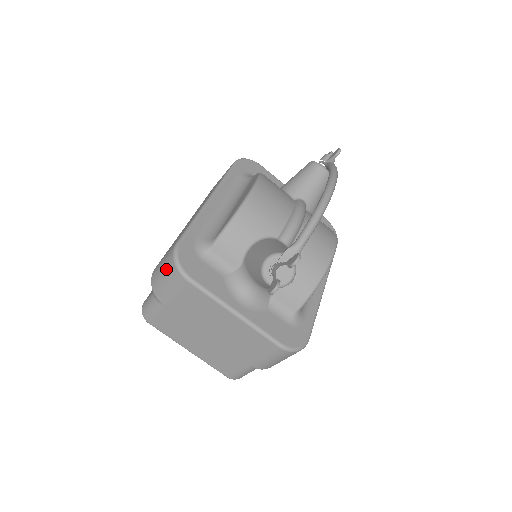
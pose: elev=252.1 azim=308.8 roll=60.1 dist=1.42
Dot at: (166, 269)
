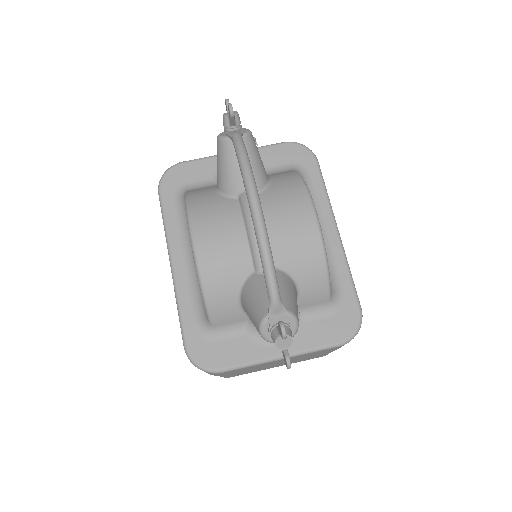
Dot at: occluded
